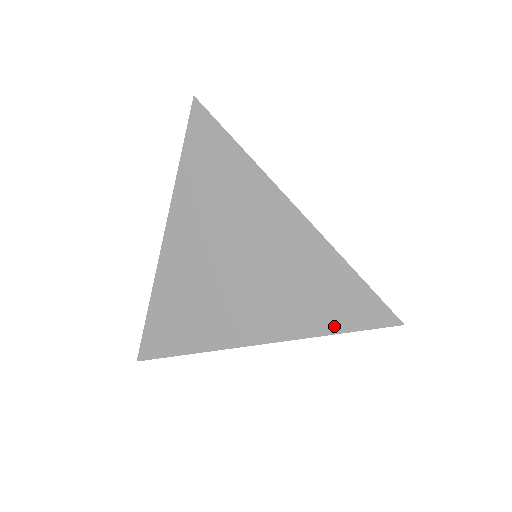
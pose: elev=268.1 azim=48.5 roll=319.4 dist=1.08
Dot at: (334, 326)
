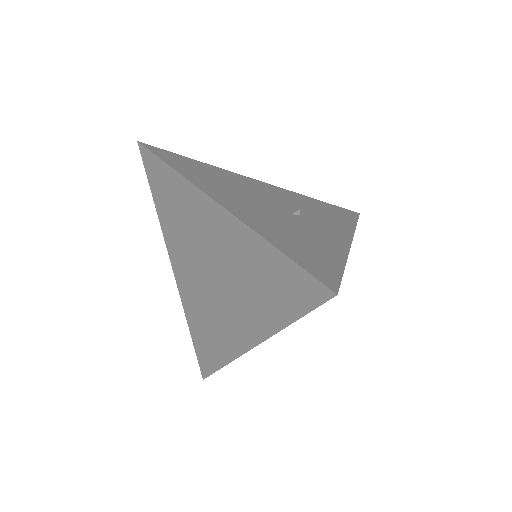
Dot at: (290, 313)
